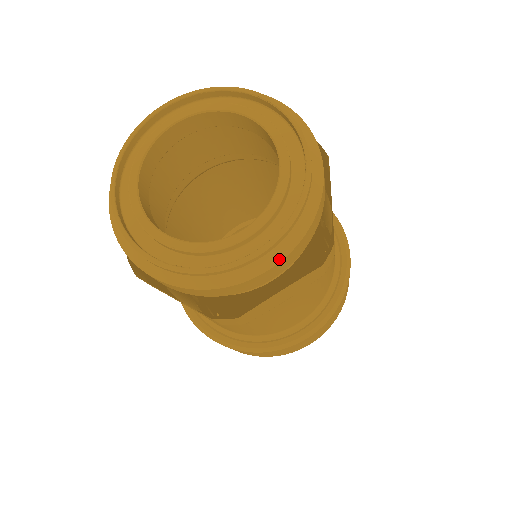
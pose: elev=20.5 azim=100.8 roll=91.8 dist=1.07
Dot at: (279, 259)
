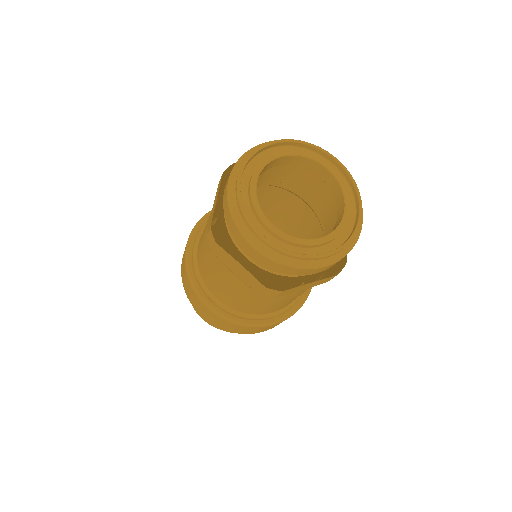
Dot at: (333, 262)
